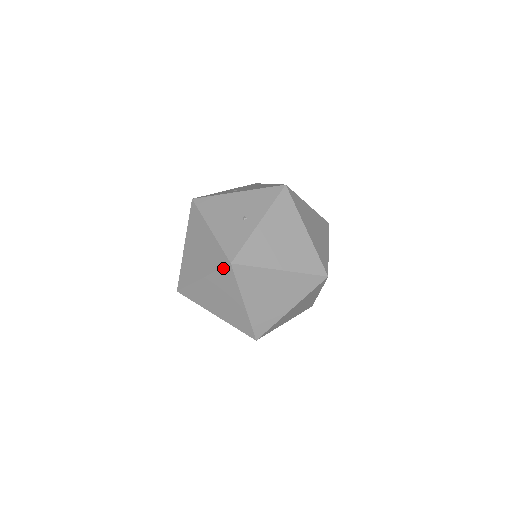
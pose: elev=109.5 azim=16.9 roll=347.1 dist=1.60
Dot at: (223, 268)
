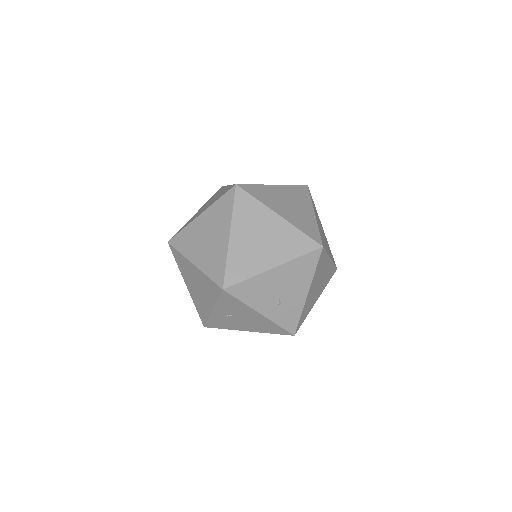
Dot at: (300, 185)
